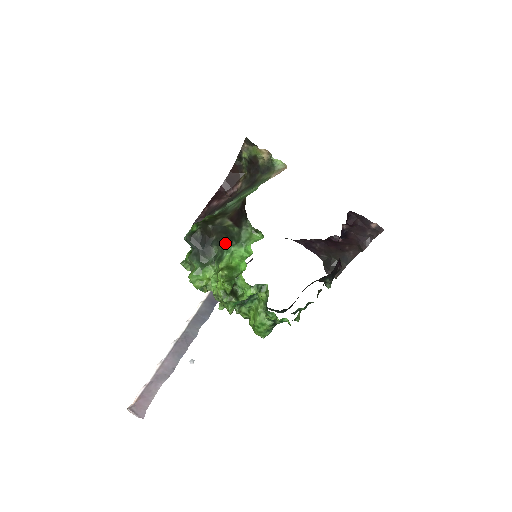
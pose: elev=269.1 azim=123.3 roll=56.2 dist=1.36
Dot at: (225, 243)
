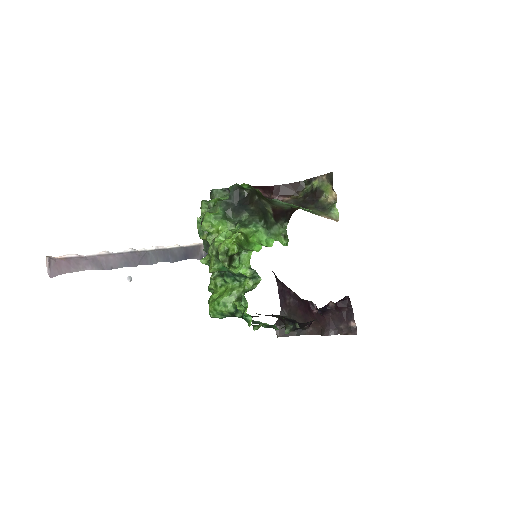
Dot at: (258, 219)
